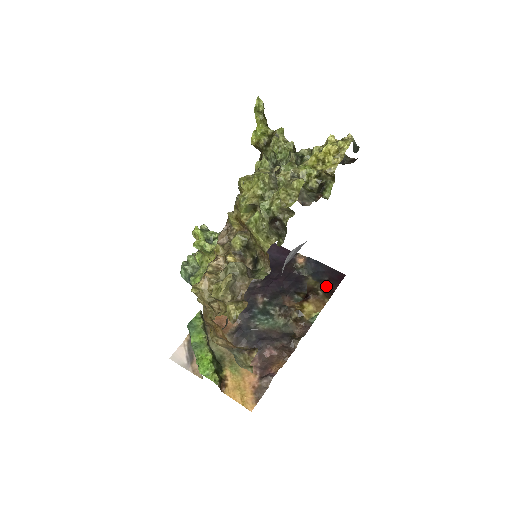
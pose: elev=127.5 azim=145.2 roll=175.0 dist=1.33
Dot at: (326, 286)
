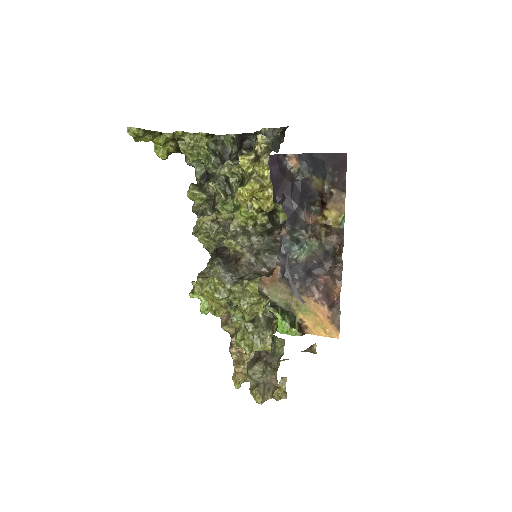
Dot at: (335, 180)
